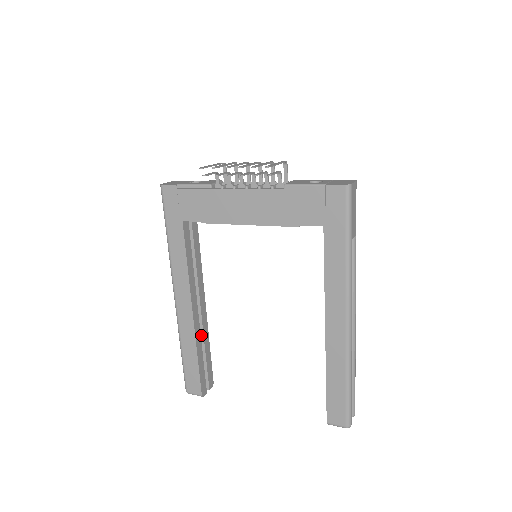
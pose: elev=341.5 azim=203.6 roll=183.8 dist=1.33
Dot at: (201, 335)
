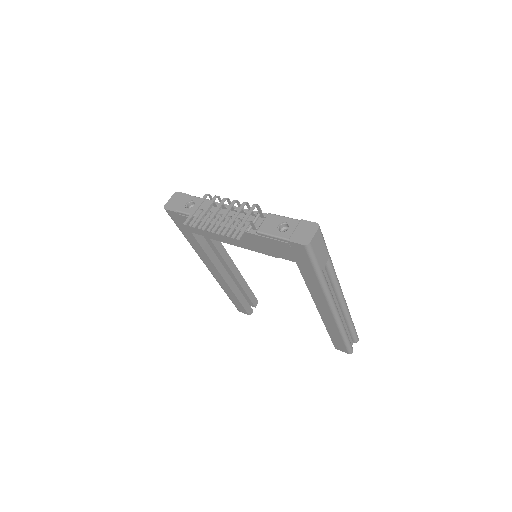
Dot at: (237, 282)
